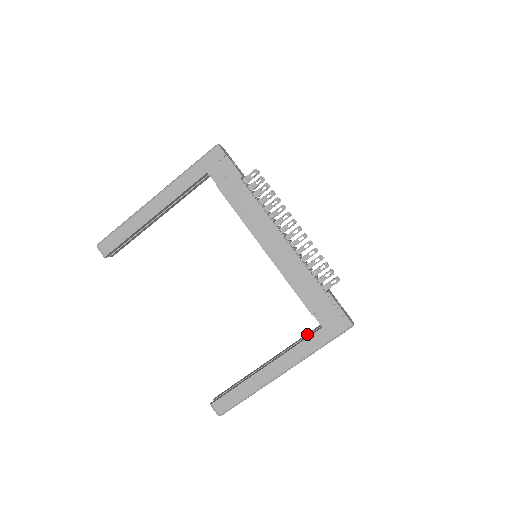
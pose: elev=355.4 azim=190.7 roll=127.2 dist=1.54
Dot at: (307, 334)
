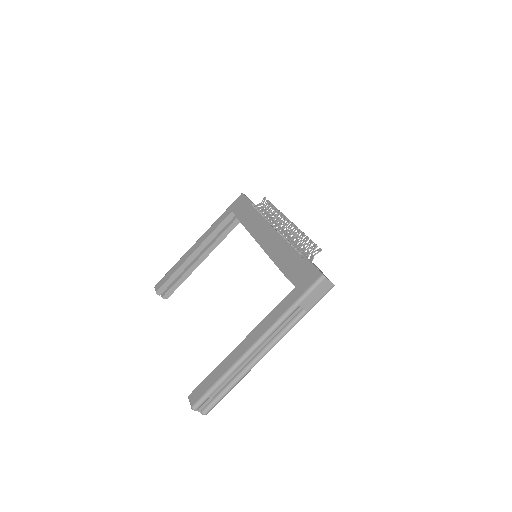
Dot at: occluded
